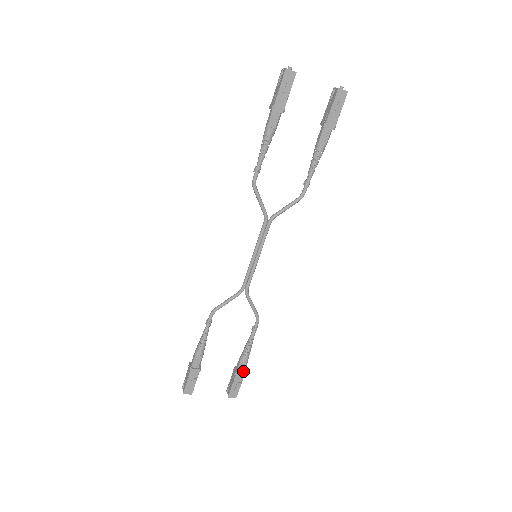
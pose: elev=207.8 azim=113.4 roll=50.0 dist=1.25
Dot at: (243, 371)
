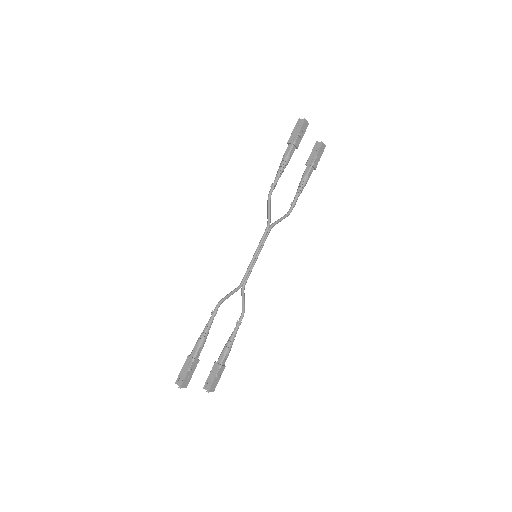
Dot at: (224, 364)
